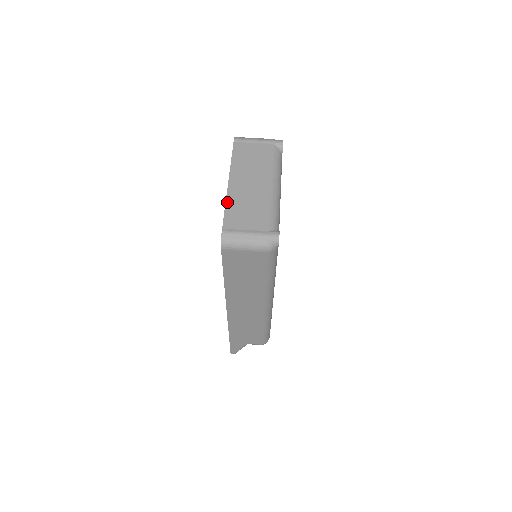
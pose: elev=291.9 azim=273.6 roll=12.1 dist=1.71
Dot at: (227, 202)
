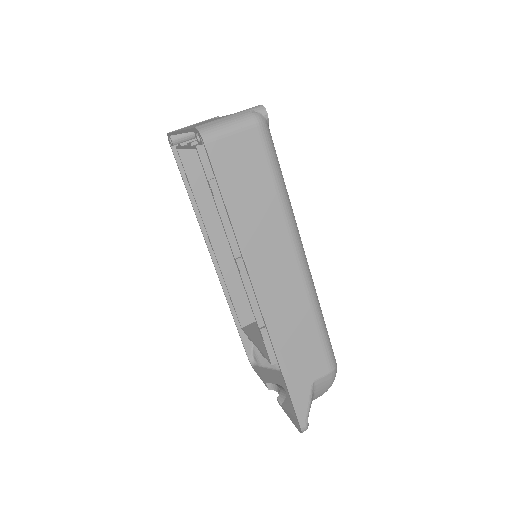
Dot at: occluded
